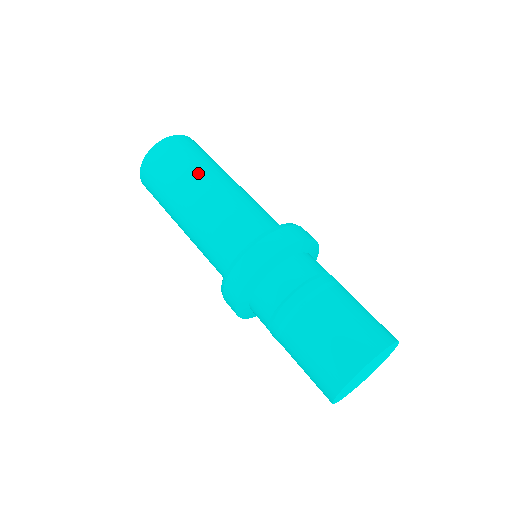
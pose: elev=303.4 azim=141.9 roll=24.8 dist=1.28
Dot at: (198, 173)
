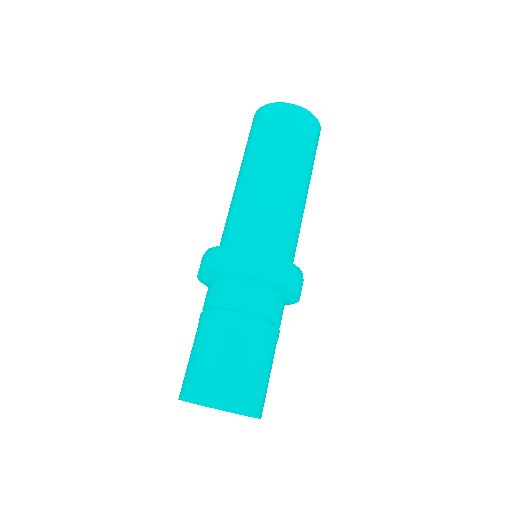
Dot at: (259, 155)
